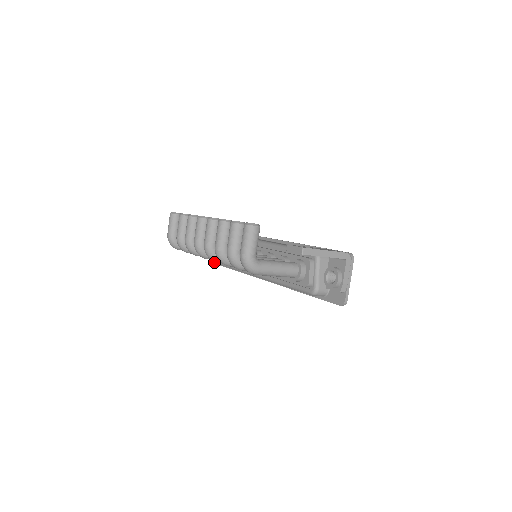
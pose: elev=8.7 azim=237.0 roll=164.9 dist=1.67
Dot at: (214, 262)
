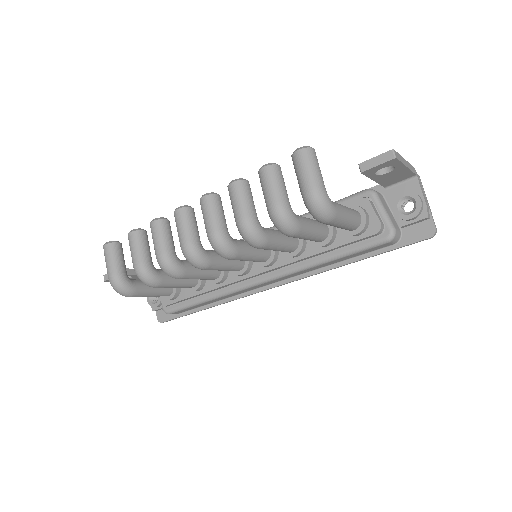
Dot at: (174, 310)
